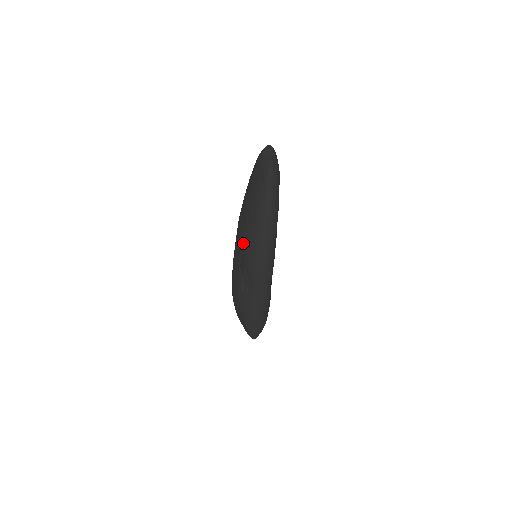
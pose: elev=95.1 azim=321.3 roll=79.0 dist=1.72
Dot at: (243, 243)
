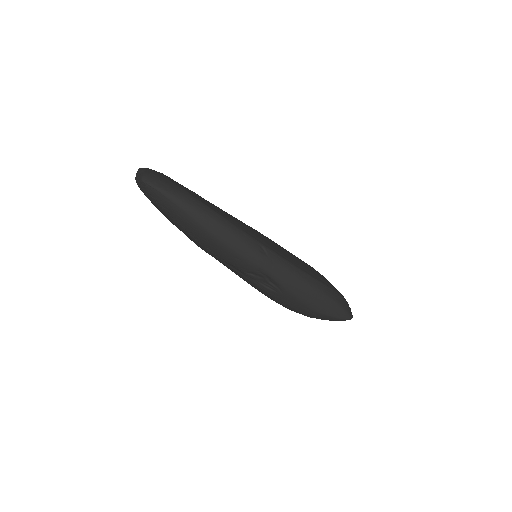
Dot at: (217, 257)
